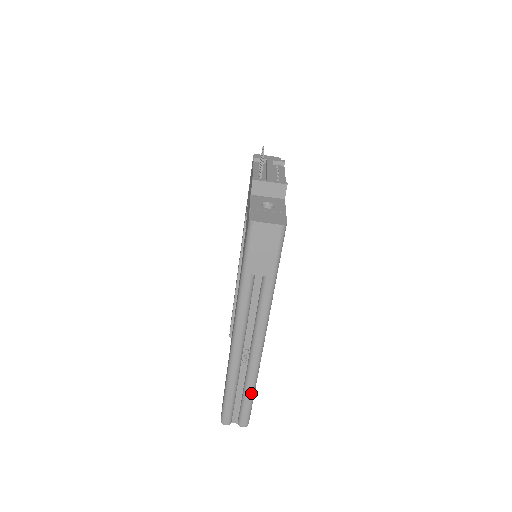
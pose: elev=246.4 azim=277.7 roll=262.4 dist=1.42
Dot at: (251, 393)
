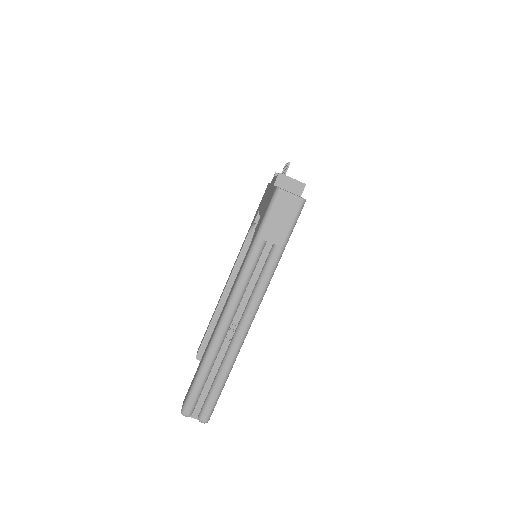
Dot at: (224, 378)
